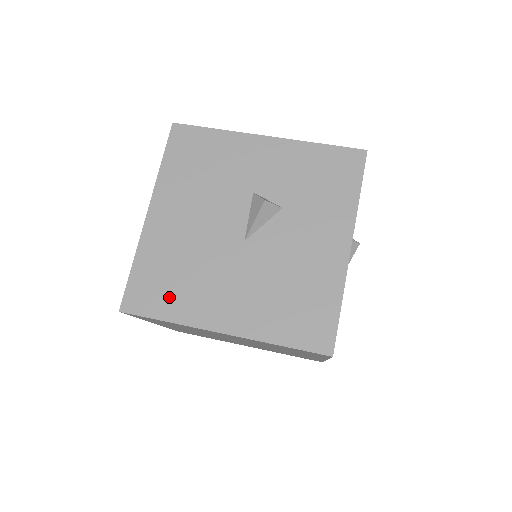
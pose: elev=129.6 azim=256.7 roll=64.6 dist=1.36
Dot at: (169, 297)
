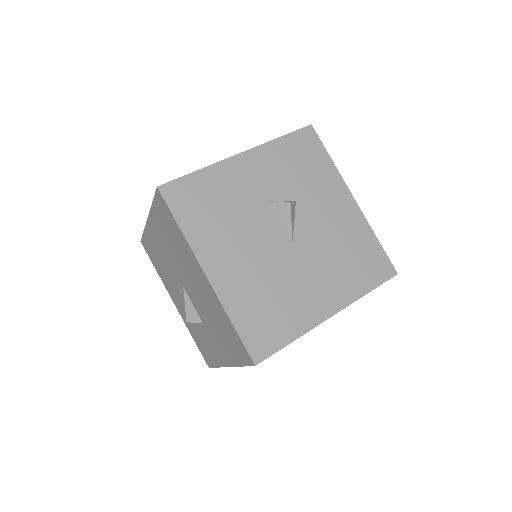
Dot at: (280, 323)
